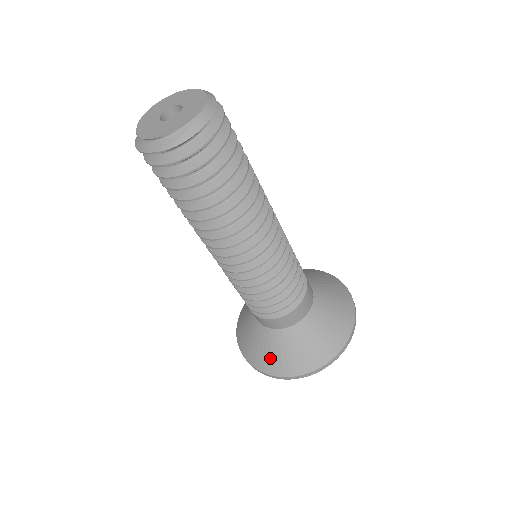
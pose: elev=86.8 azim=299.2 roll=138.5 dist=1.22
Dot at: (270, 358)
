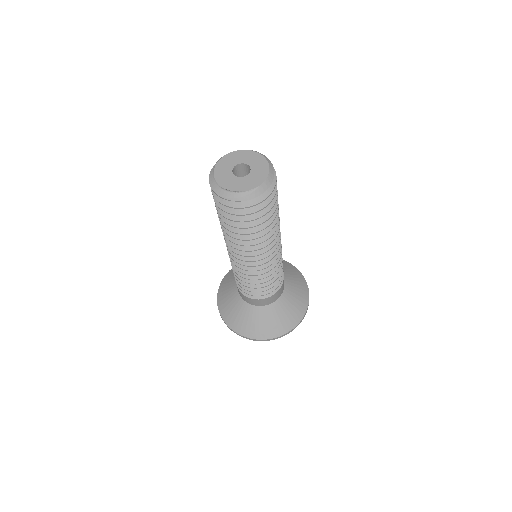
Dot at: (235, 318)
